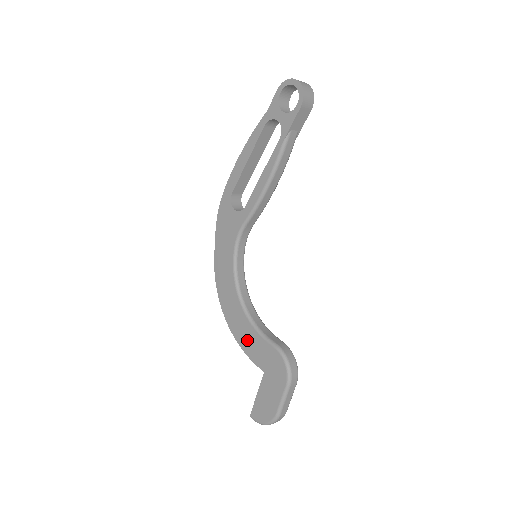
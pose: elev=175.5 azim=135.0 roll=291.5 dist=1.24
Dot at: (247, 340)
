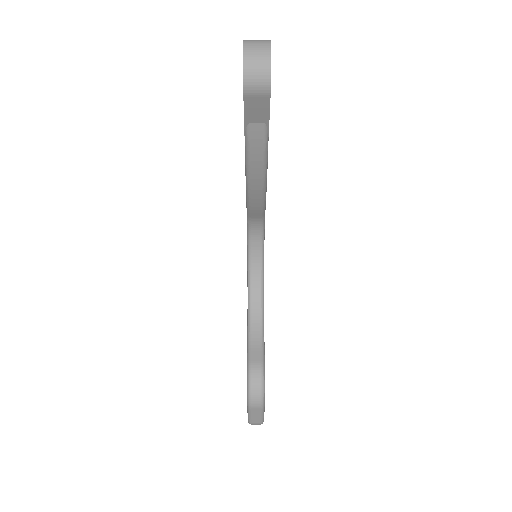
Dot at: occluded
